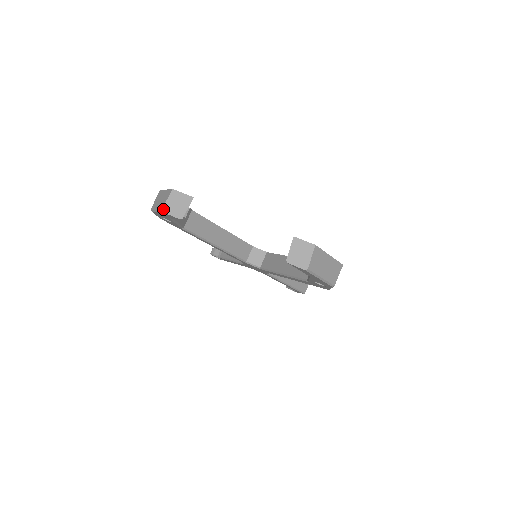
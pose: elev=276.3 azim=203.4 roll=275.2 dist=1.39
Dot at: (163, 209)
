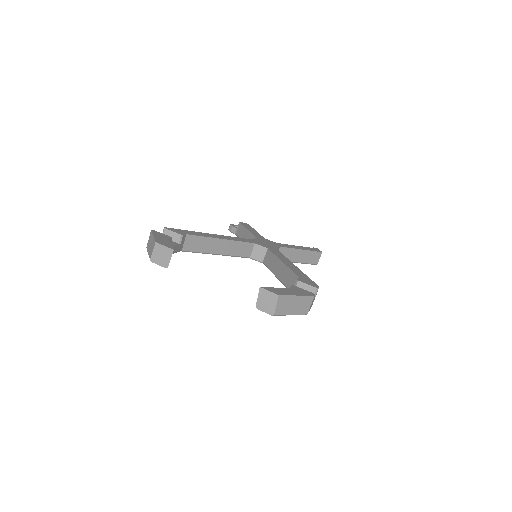
Dot at: (151, 259)
